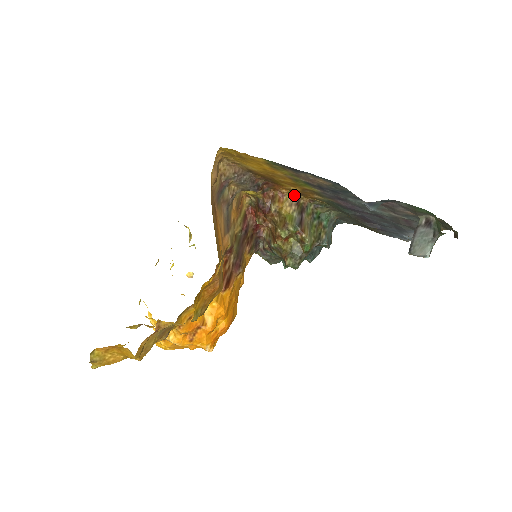
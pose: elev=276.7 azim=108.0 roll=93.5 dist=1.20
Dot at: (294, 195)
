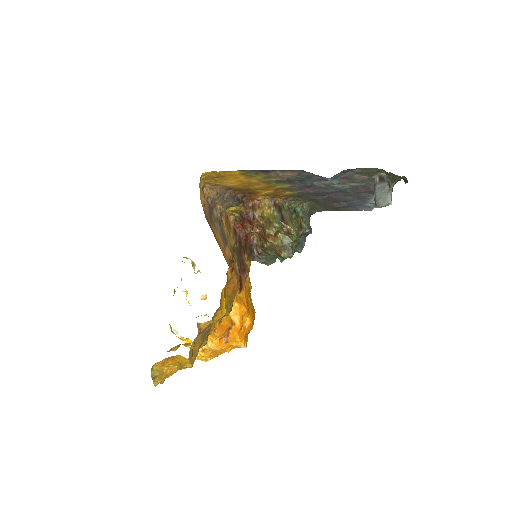
Dot at: (269, 199)
